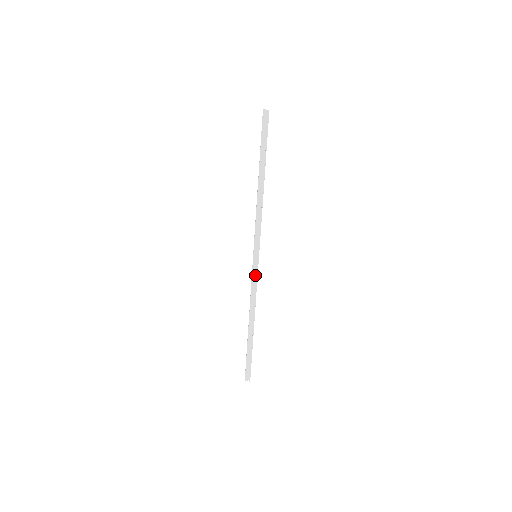
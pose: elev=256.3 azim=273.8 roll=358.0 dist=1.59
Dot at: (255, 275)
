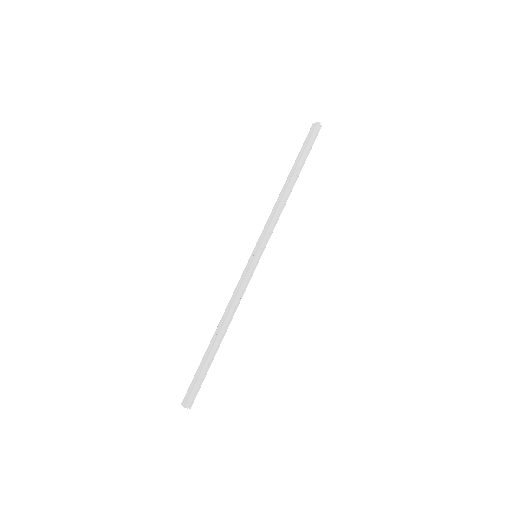
Dot at: (248, 276)
